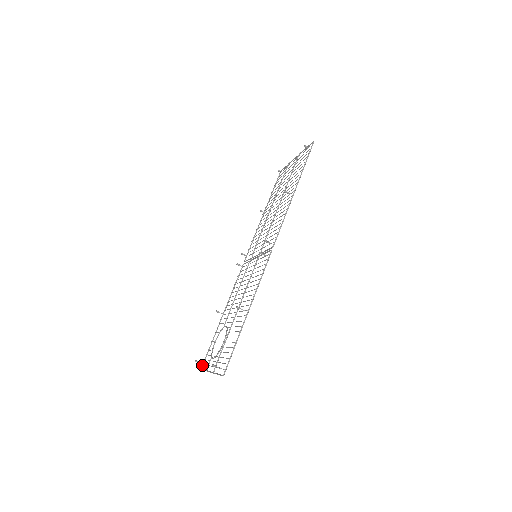
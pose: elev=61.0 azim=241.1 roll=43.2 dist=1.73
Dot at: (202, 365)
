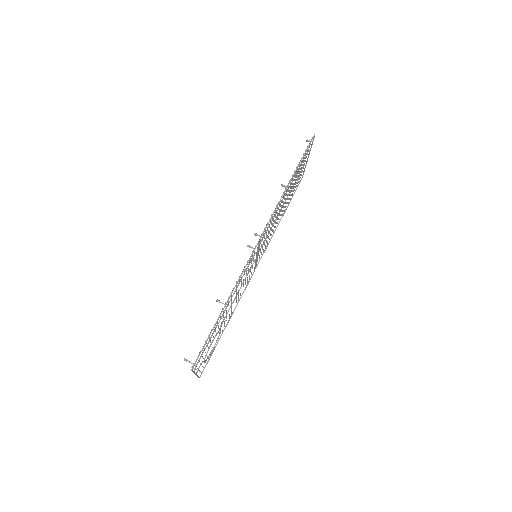
Dot at: (201, 373)
